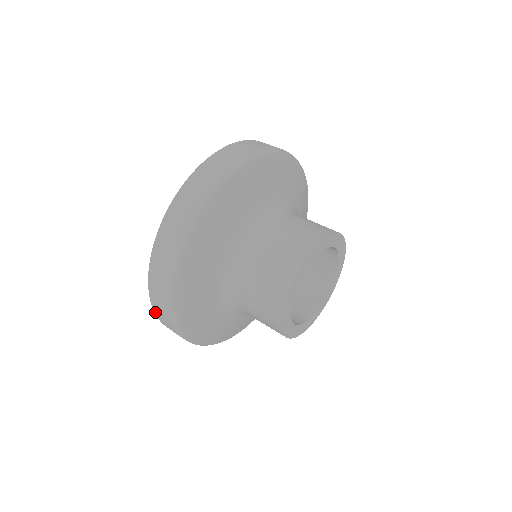
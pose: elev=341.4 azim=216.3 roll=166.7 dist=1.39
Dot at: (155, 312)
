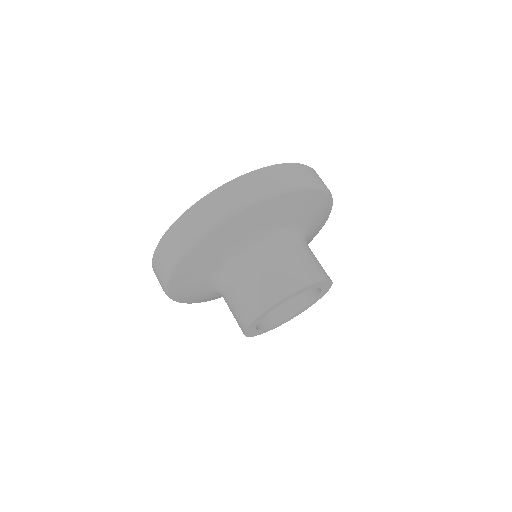
Dot at: occluded
